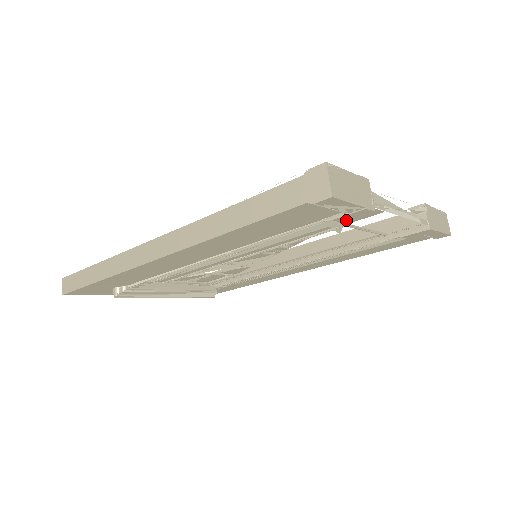
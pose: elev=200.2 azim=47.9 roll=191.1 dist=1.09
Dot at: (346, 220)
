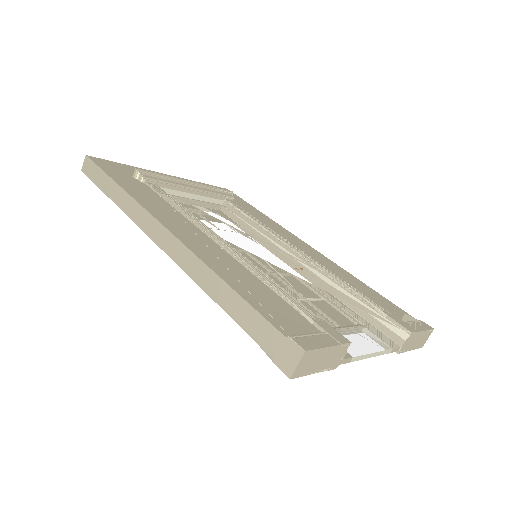
Dot at: occluded
